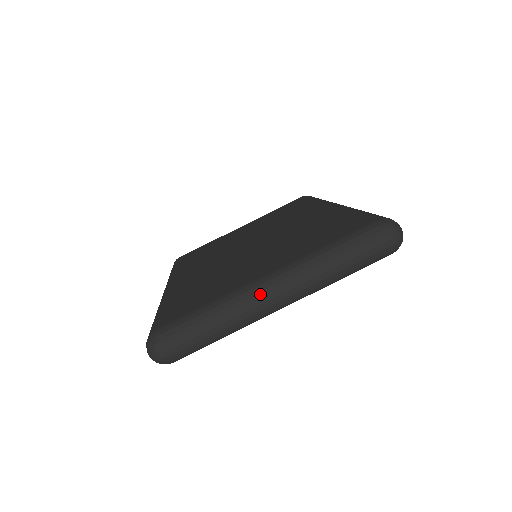
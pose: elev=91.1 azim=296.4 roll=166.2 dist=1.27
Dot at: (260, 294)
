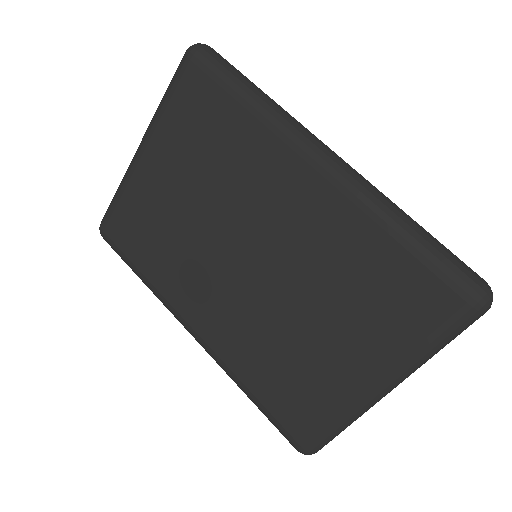
Dot at: (379, 400)
